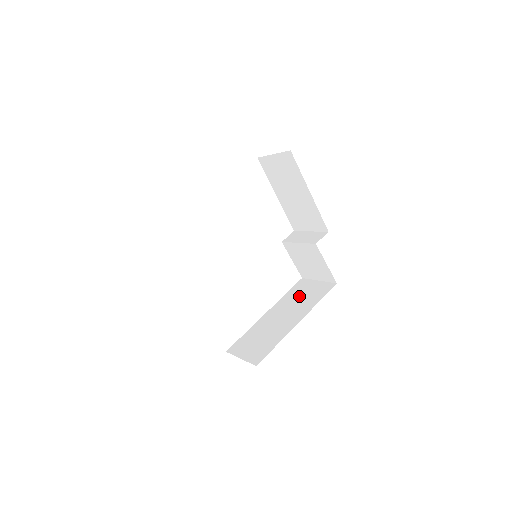
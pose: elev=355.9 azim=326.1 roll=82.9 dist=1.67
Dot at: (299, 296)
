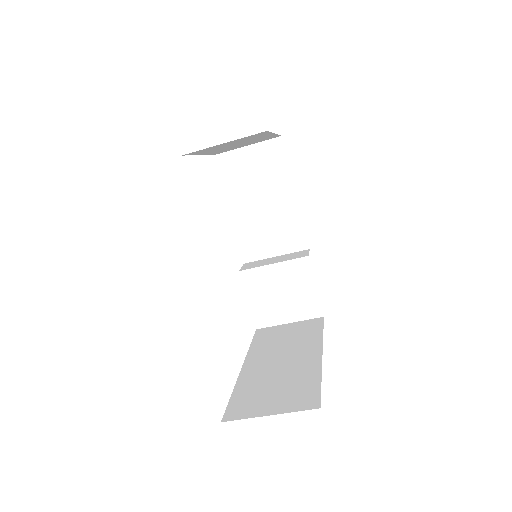
Dot at: (280, 339)
